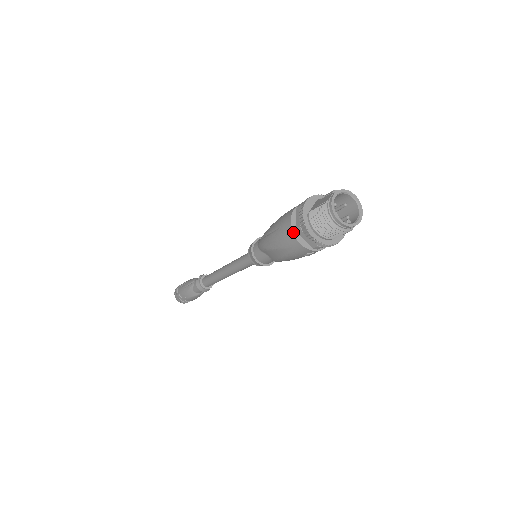
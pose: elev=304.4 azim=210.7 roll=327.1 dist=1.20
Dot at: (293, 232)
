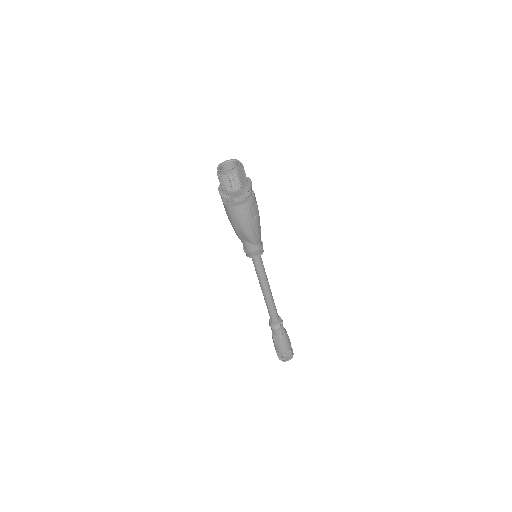
Dot at: (224, 204)
